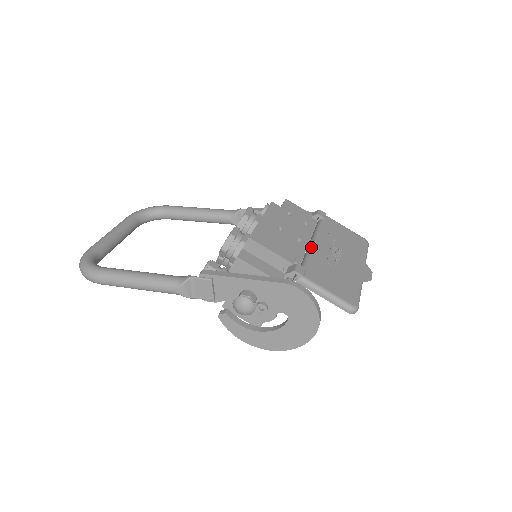
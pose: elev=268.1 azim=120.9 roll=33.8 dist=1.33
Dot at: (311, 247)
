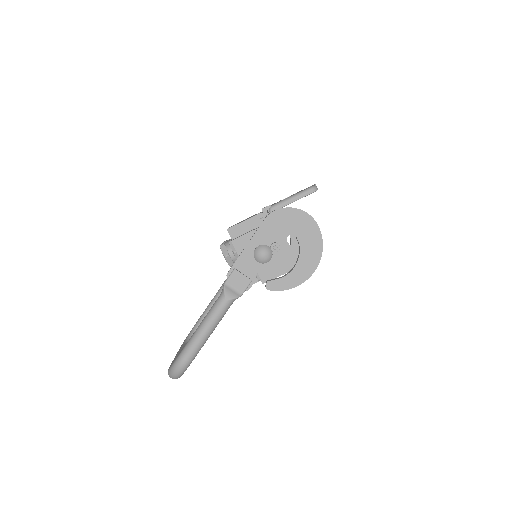
Dot at: occluded
